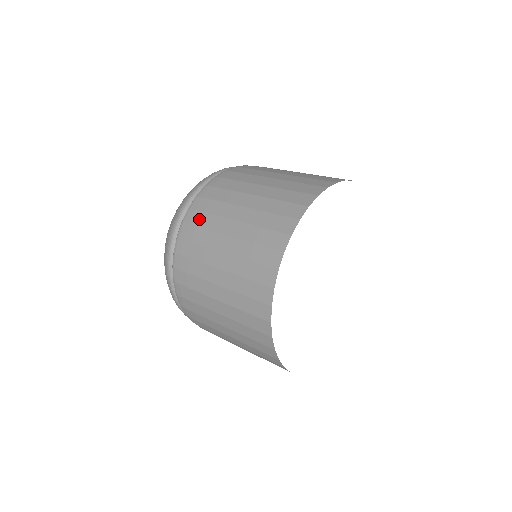
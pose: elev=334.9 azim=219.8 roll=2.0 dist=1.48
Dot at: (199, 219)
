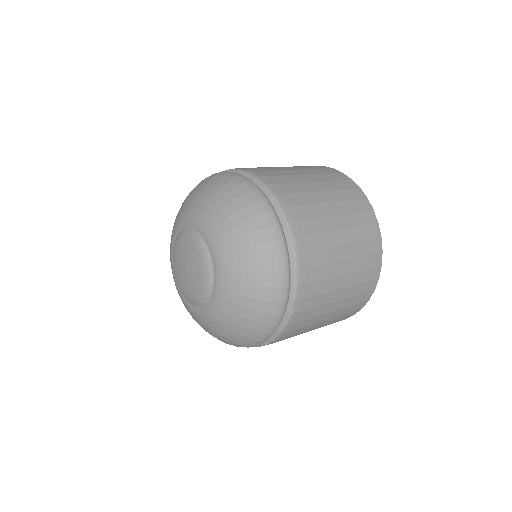
Dot at: (306, 315)
